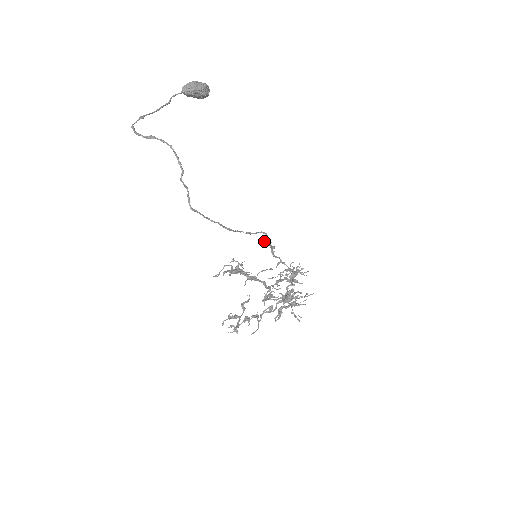
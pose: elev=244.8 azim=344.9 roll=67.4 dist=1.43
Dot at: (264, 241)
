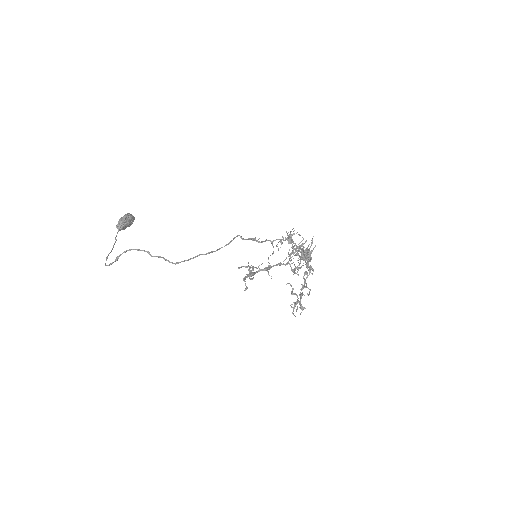
Dot at: occluded
